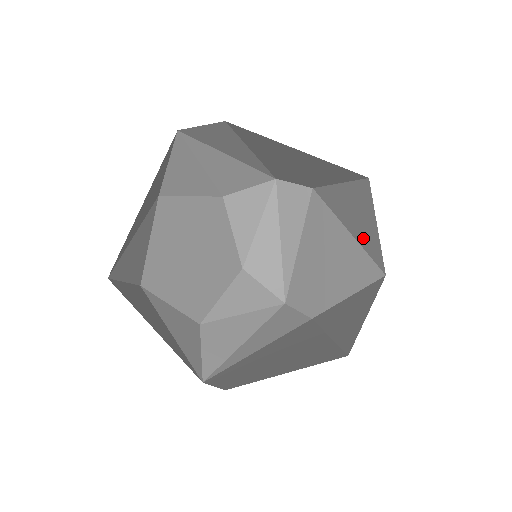
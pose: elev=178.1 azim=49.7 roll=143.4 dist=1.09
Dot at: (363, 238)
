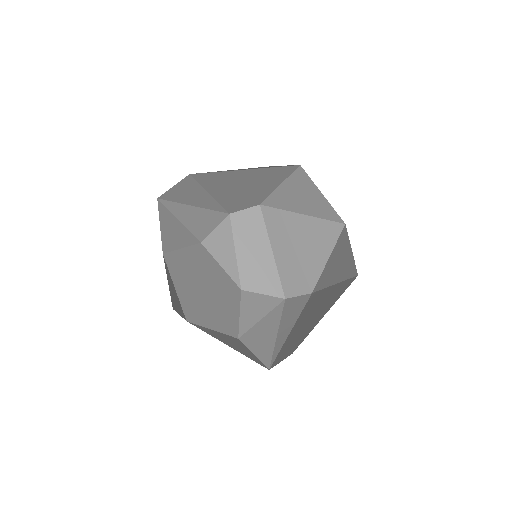
Dot at: (343, 272)
